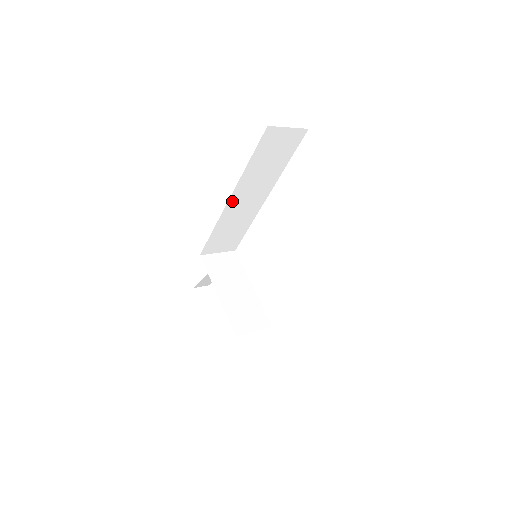
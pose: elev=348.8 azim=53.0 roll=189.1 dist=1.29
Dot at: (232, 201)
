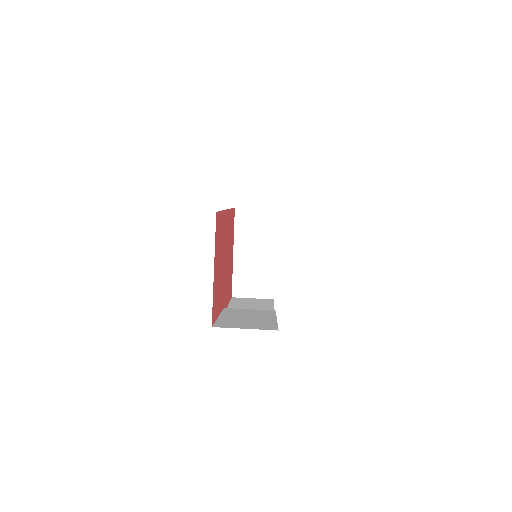
Dot at: occluded
